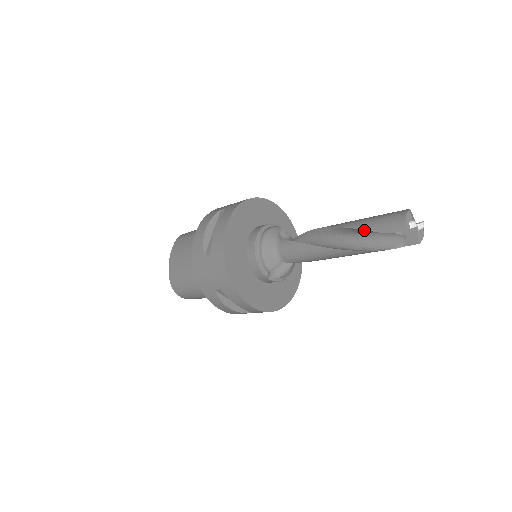
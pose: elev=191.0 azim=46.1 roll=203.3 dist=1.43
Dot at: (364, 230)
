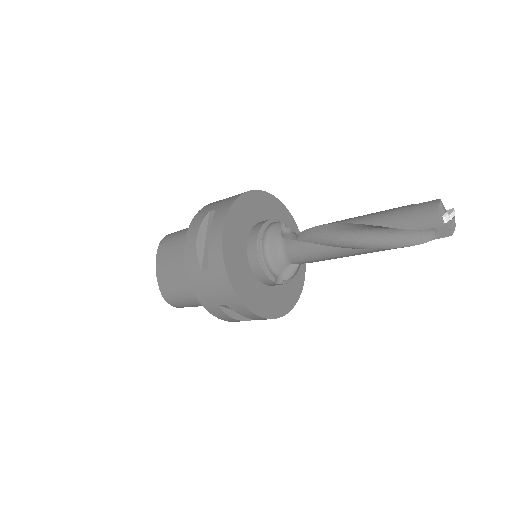
Dot at: (387, 227)
